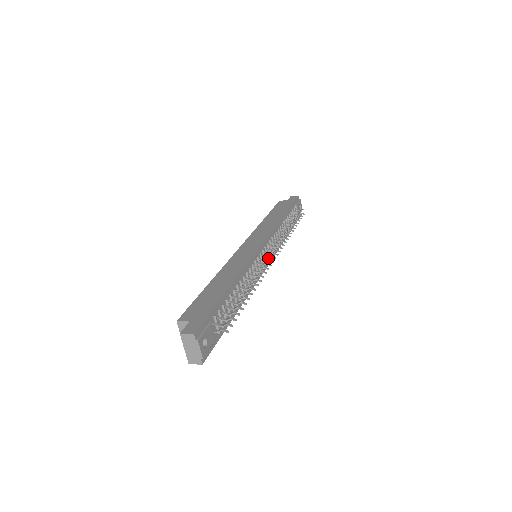
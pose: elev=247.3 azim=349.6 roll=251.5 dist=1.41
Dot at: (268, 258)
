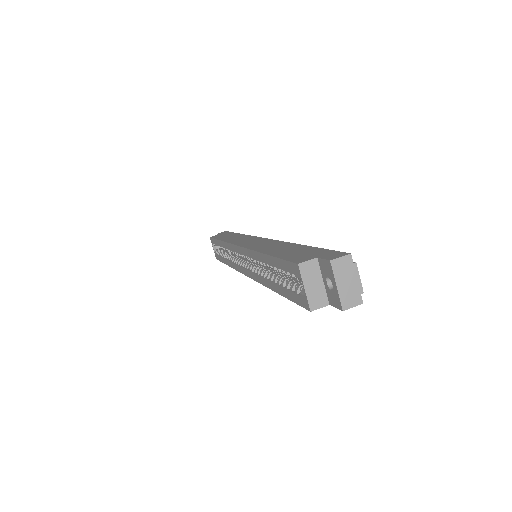
Dot at: occluded
